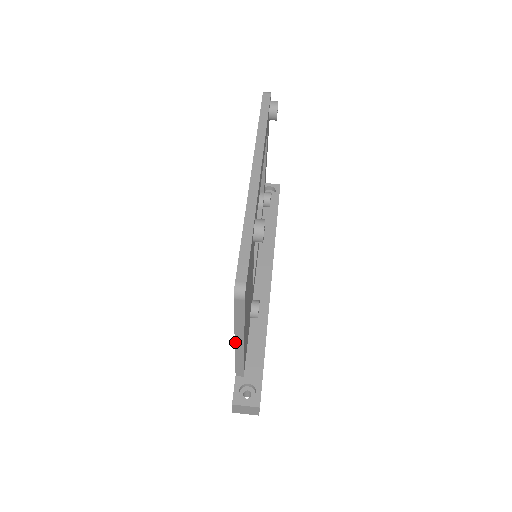
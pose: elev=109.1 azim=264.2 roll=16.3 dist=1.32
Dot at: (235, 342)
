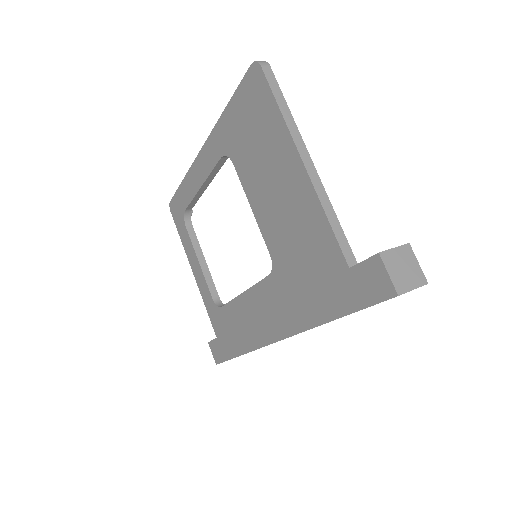
Dot at: (301, 158)
